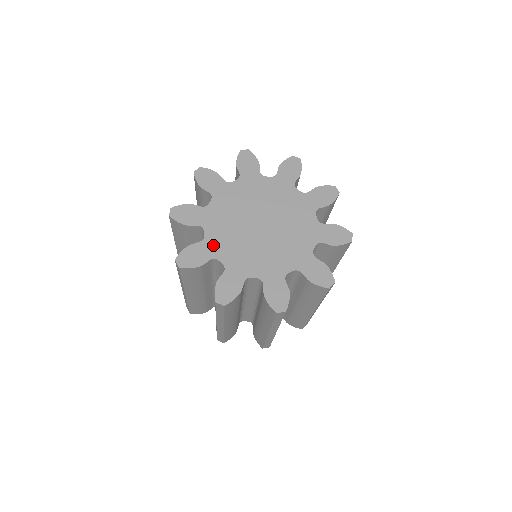
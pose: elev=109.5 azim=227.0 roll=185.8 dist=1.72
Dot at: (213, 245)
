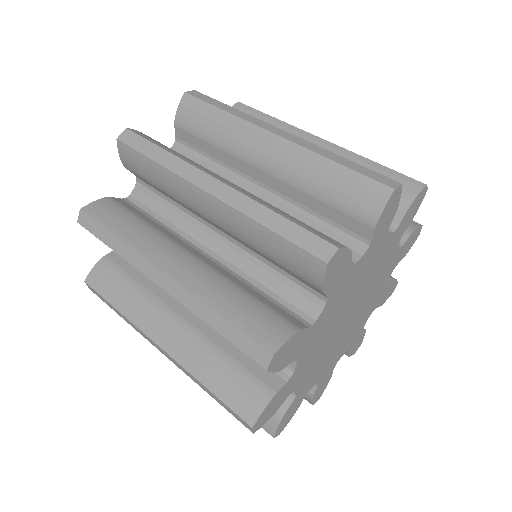
Dot at: (312, 336)
